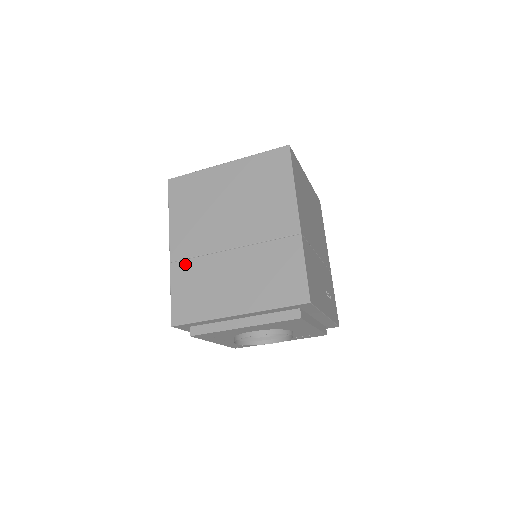
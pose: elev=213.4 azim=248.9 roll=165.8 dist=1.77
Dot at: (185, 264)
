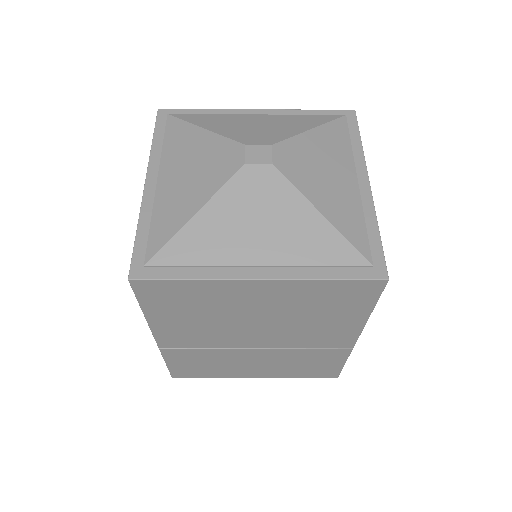
Dot at: (184, 352)
